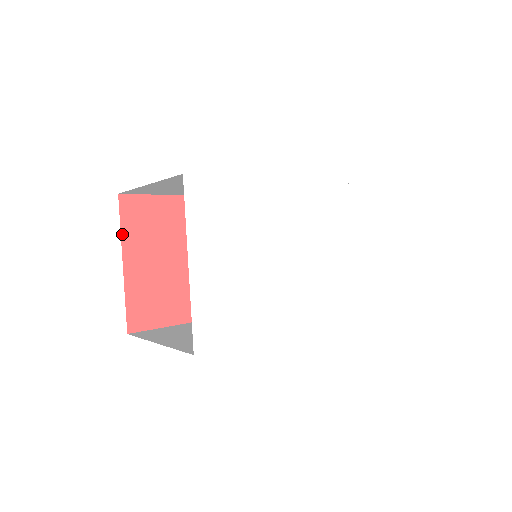
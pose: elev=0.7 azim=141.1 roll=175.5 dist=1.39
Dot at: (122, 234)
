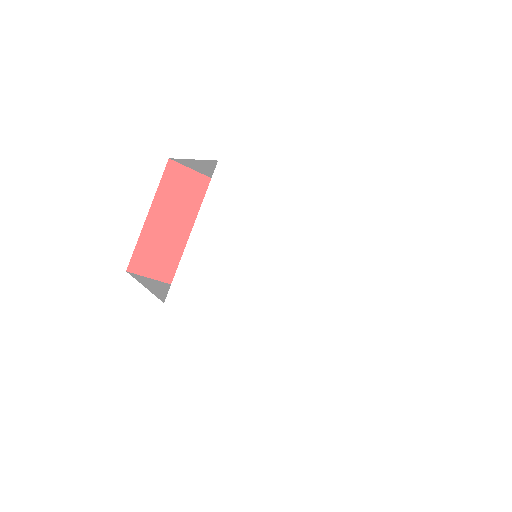
Dot at: (158, 191)
